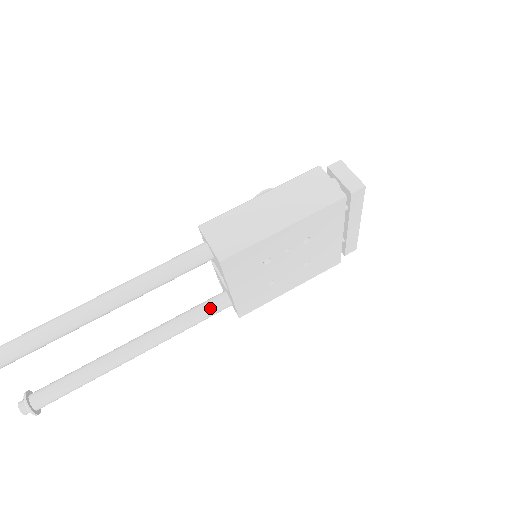
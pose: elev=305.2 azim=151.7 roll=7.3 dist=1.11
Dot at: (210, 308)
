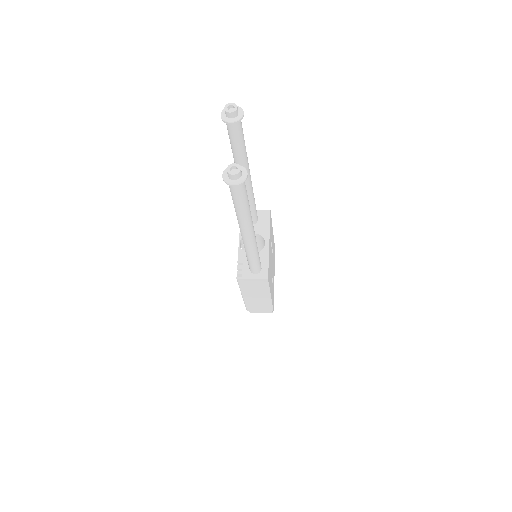
Dot at: occluded
